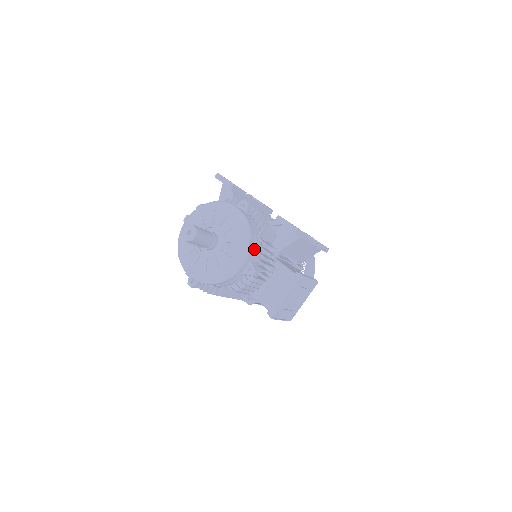
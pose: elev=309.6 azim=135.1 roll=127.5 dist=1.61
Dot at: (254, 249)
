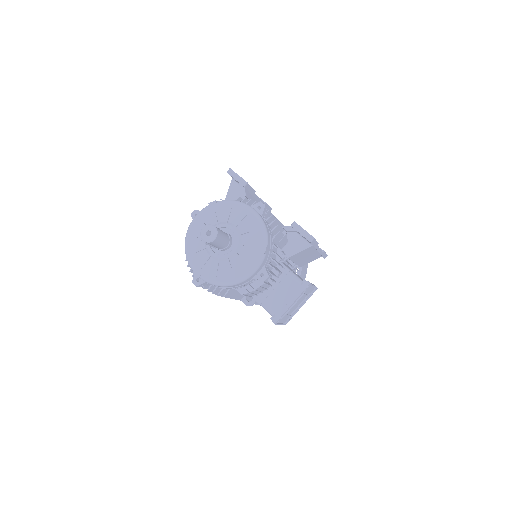
Dot at: (268, 254)
